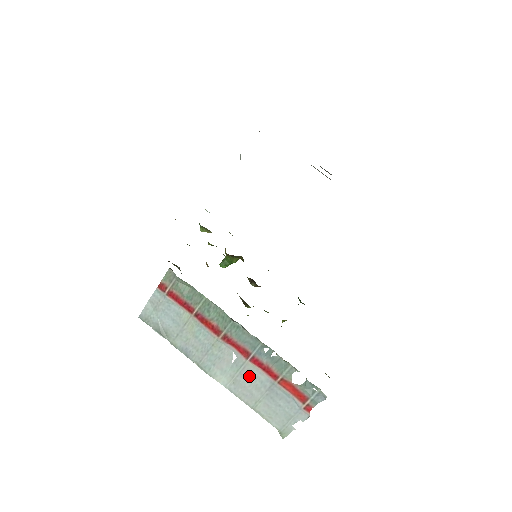
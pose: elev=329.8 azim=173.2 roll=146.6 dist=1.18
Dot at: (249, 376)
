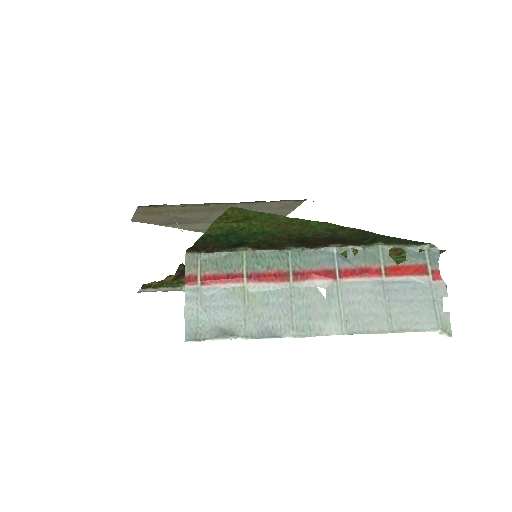
Dot at: (354, 297)
